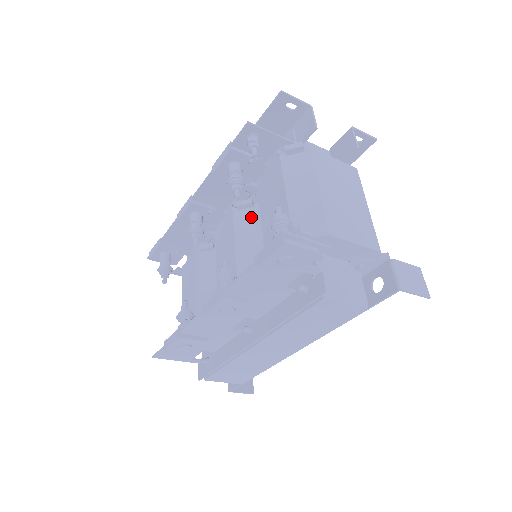
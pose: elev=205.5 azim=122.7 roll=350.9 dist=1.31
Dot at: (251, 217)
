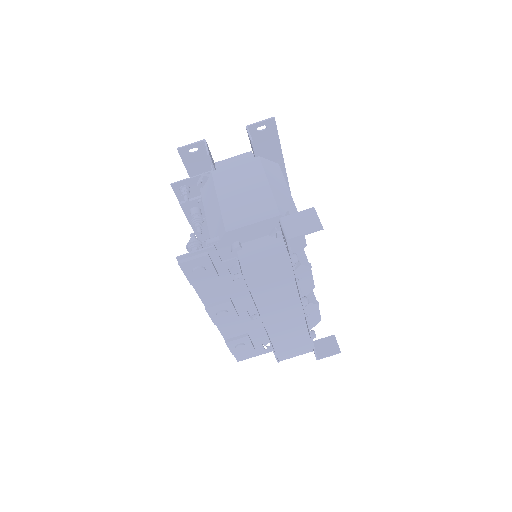
Dot at: occluded
